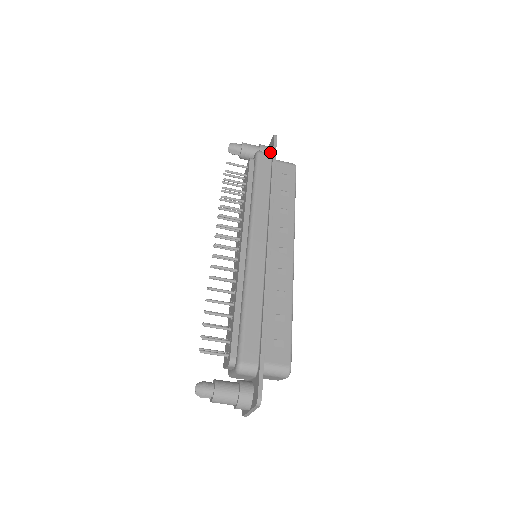
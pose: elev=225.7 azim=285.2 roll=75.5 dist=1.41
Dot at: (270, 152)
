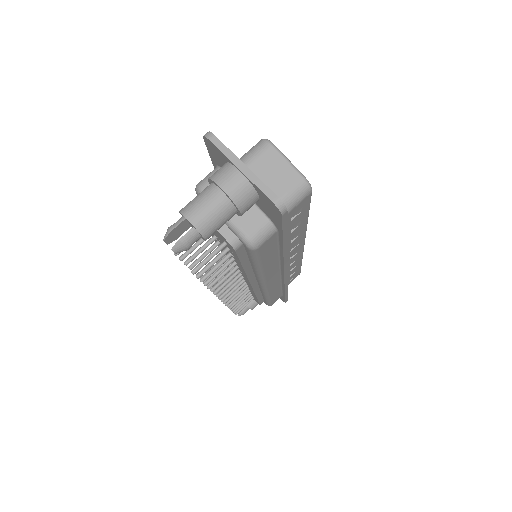
Dot at: occluded
